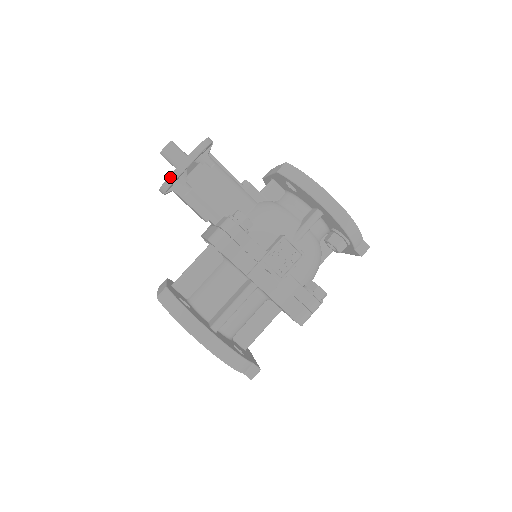
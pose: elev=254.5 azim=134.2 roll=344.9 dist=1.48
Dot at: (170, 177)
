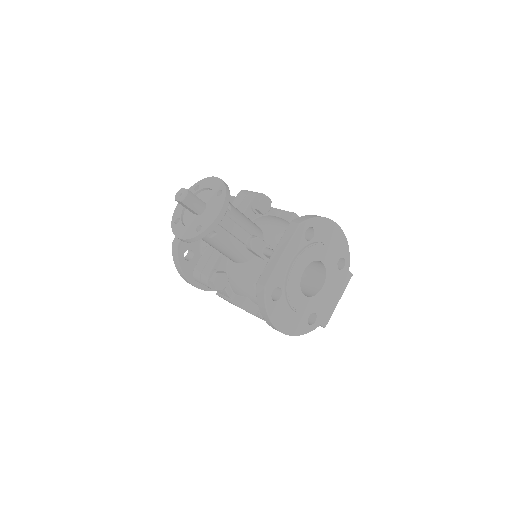
Dot at: (172, 229)
